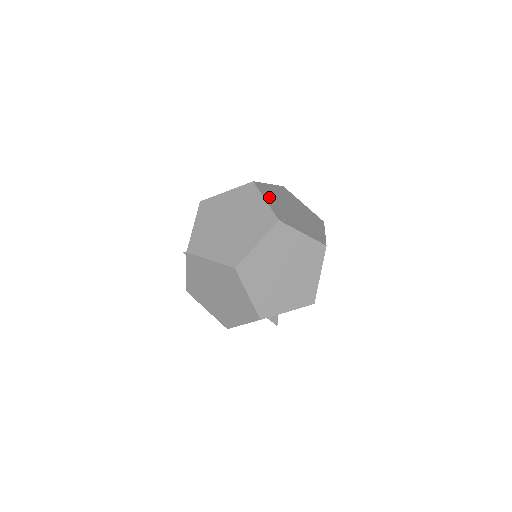
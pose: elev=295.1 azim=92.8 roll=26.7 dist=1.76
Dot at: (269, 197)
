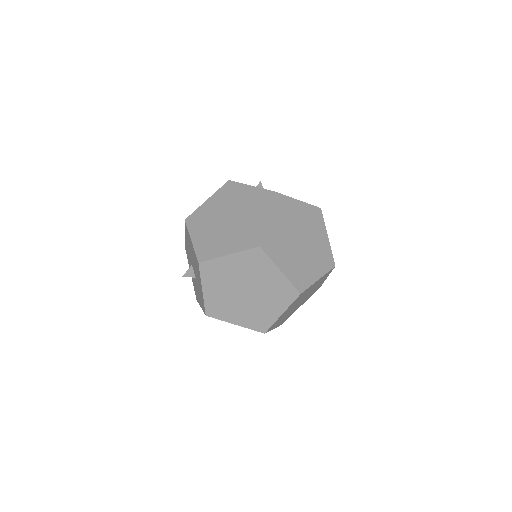
Dot at: (280, 256)
